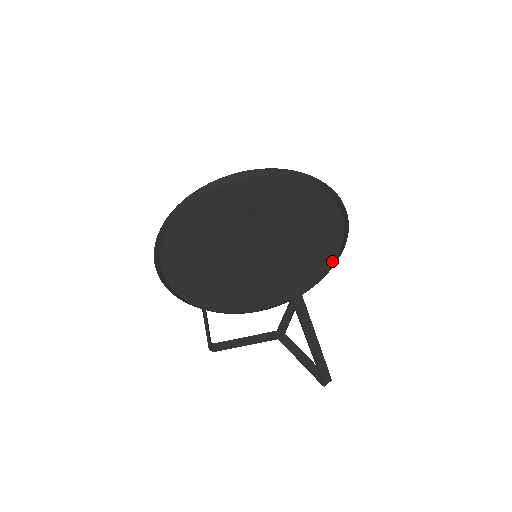
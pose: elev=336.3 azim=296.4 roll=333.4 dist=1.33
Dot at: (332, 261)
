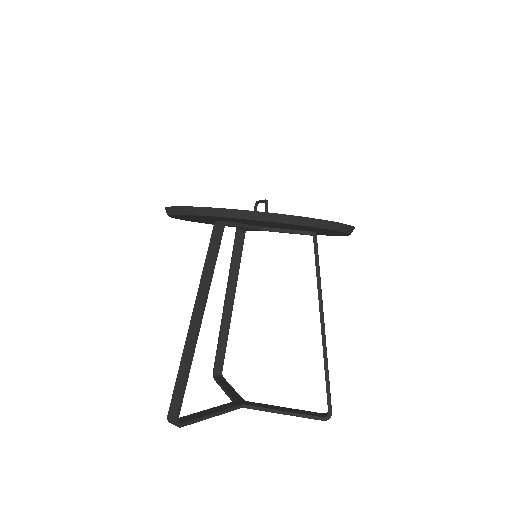
Dot at: occluded
